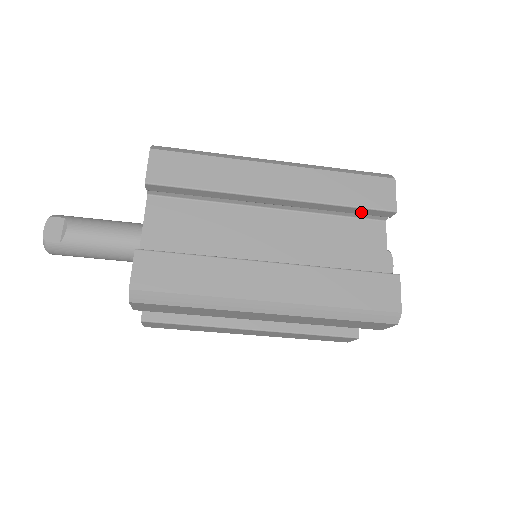
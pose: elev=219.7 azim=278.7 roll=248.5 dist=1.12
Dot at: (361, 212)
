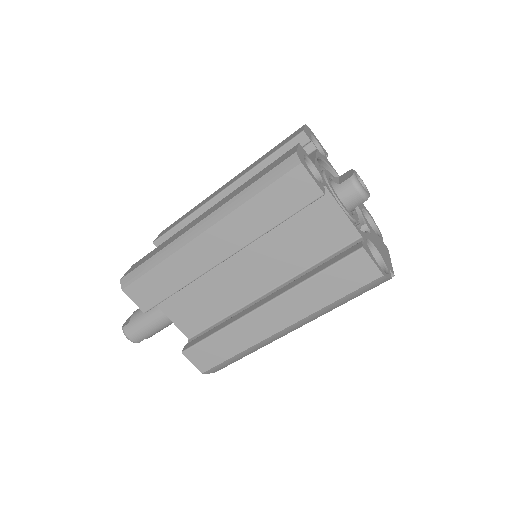
Dot at: occluded
